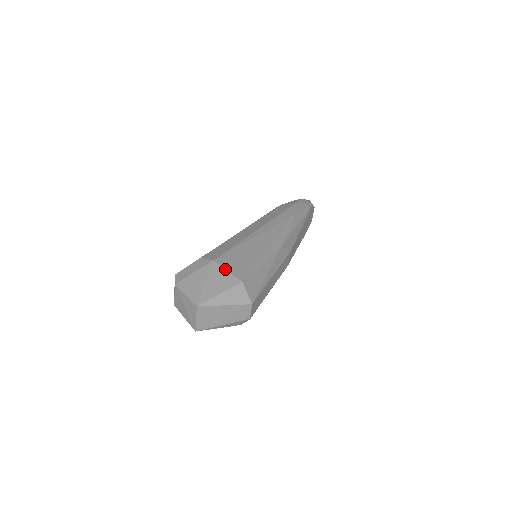
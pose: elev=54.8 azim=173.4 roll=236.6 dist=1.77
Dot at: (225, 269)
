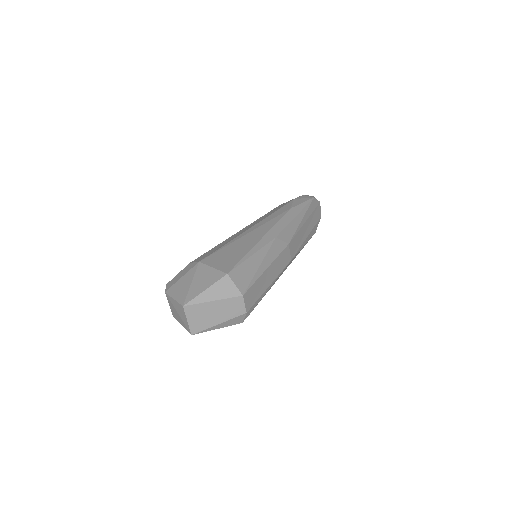
Dot at: (210, 266)
